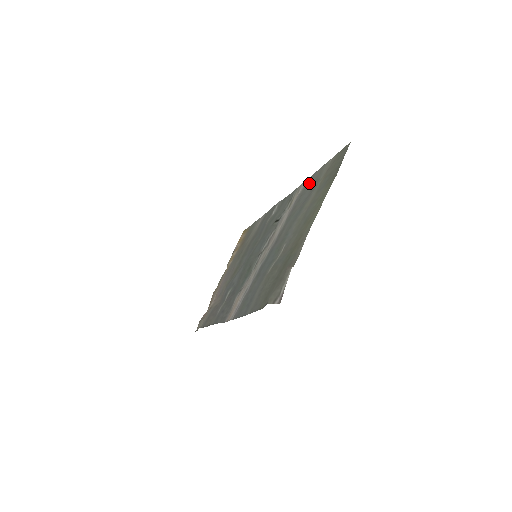
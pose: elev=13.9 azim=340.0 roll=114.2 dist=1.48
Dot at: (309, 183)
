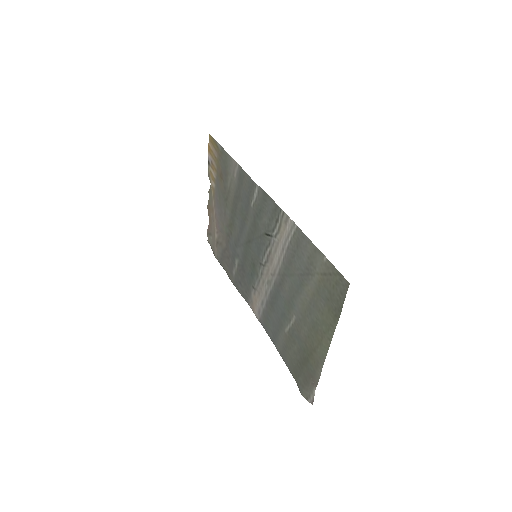
Dot at: (301, 248)
